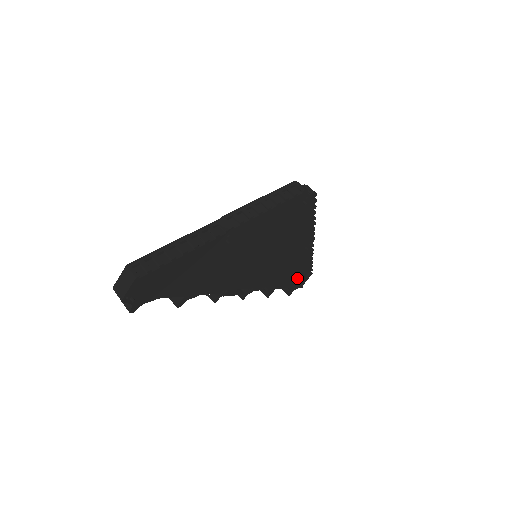
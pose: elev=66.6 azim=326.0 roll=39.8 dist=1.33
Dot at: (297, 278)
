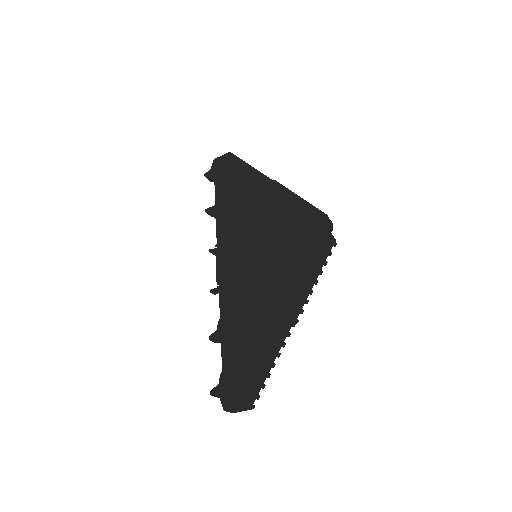
Dot at: occluded
